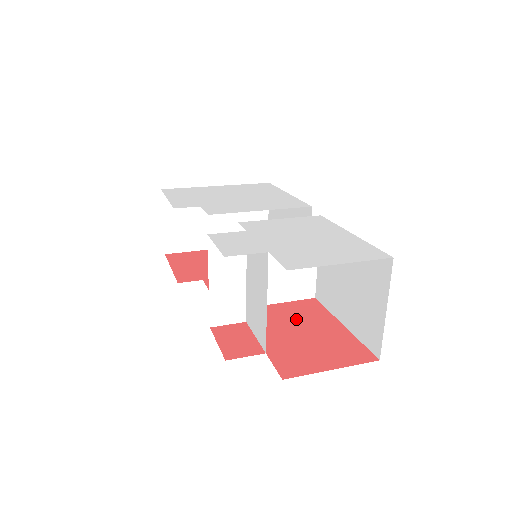
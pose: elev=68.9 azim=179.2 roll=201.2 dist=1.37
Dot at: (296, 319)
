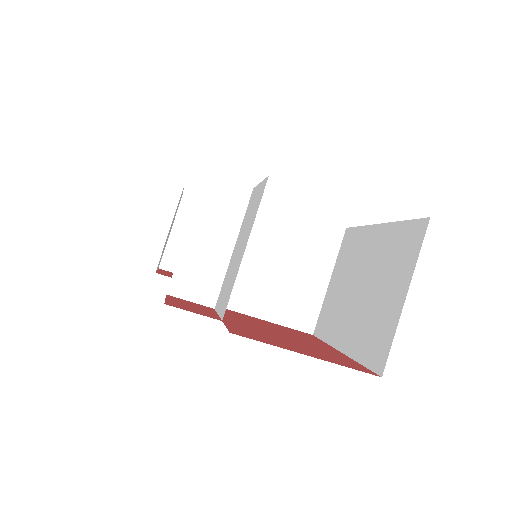
Dot at: (280, 329)
